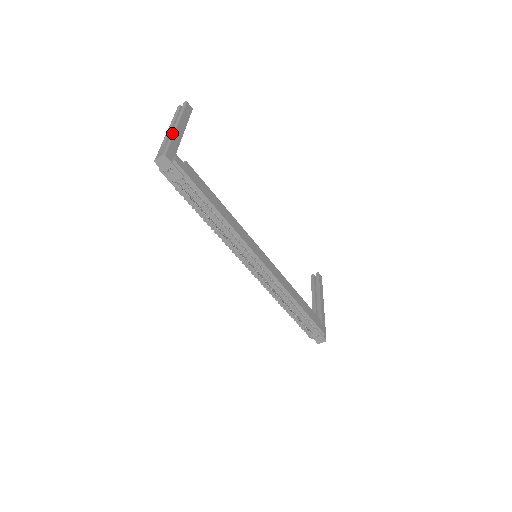
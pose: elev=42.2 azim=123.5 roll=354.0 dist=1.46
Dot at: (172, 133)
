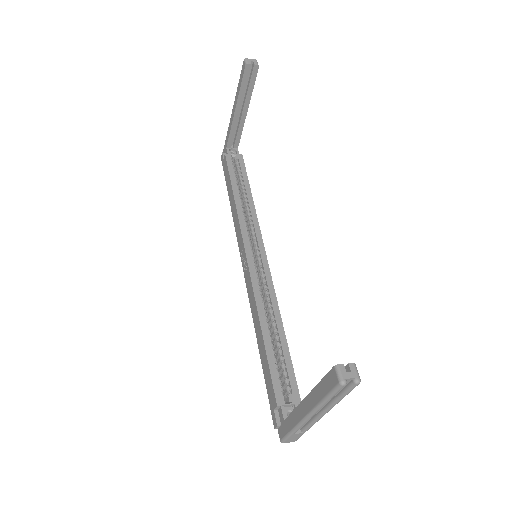
Dot at: occluded
